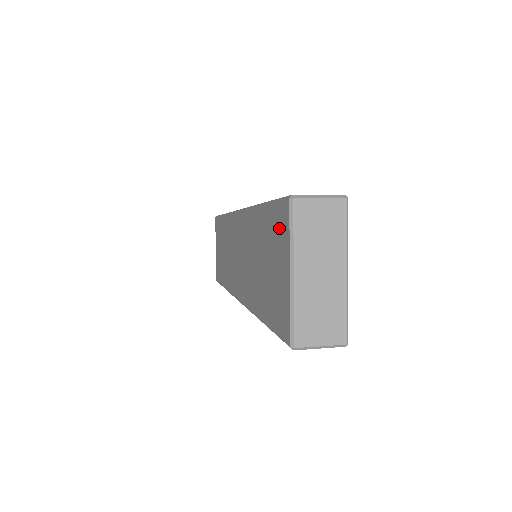
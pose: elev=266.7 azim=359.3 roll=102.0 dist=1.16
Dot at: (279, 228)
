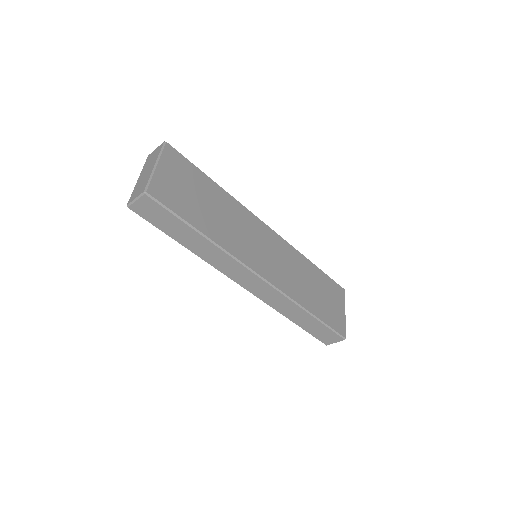
Dot at: occluded
